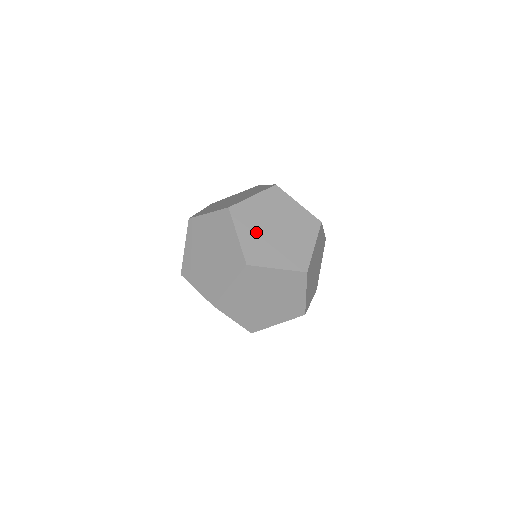
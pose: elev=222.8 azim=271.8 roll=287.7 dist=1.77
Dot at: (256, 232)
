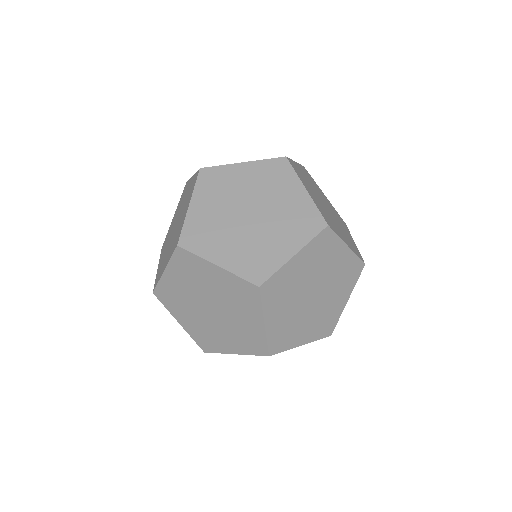
Dot at: occluded
